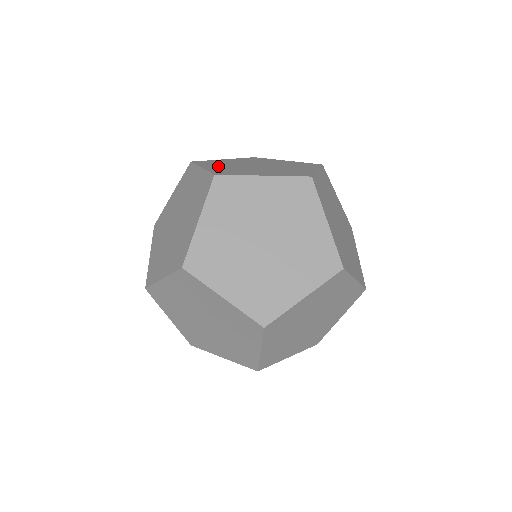
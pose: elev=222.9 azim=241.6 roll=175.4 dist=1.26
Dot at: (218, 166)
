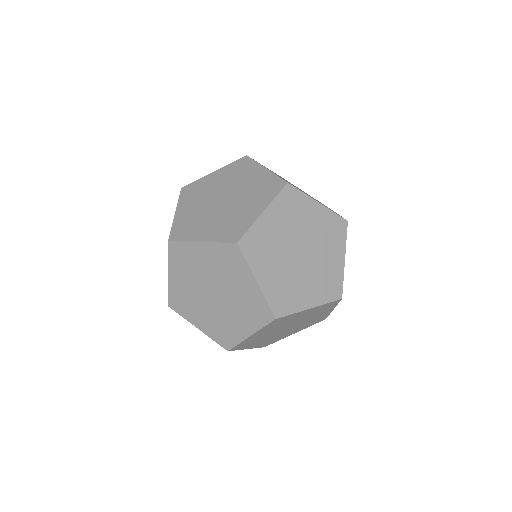
Dot at: occluded
